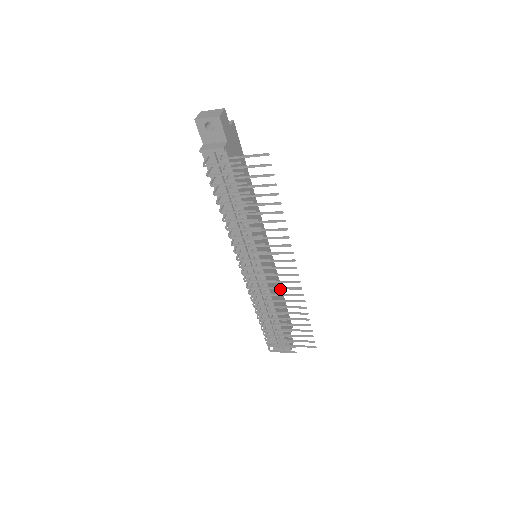
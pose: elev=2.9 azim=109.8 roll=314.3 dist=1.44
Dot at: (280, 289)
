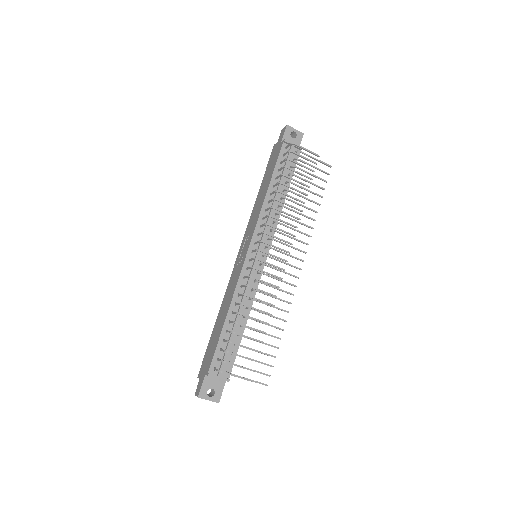
Dot at: occluded
